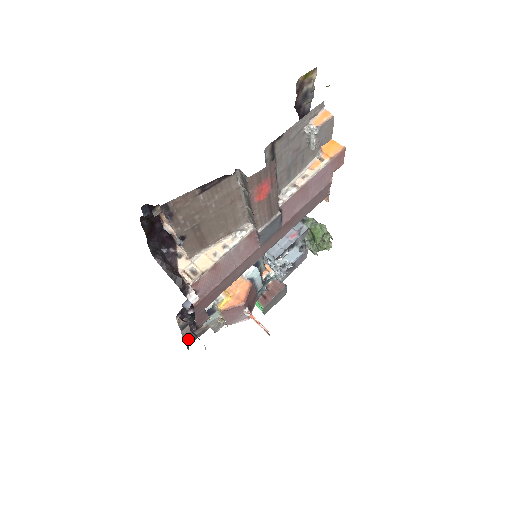
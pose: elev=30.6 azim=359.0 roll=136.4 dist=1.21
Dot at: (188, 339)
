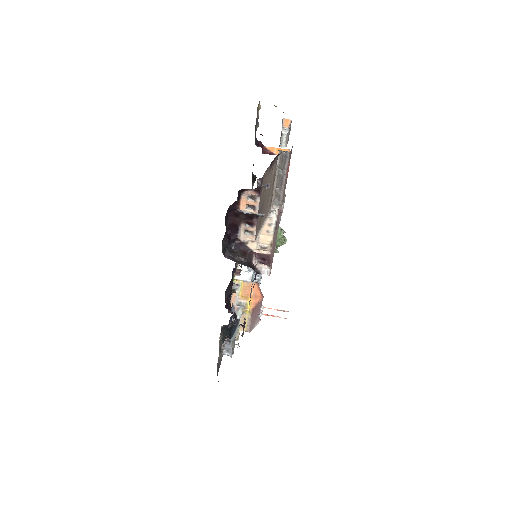
Dot at: (217, 371)
